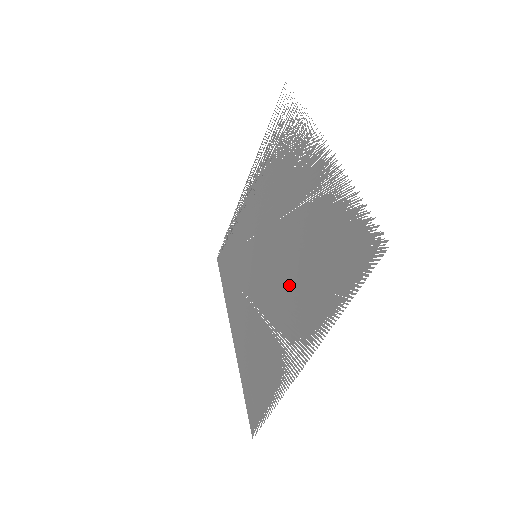
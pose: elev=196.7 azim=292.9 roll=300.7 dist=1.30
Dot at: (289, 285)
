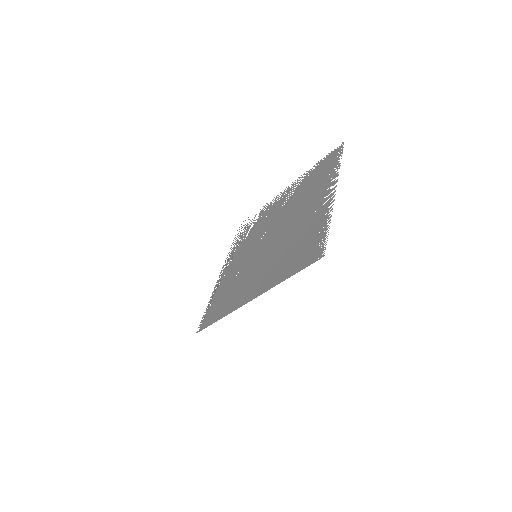
Dot at: (299, 210)
